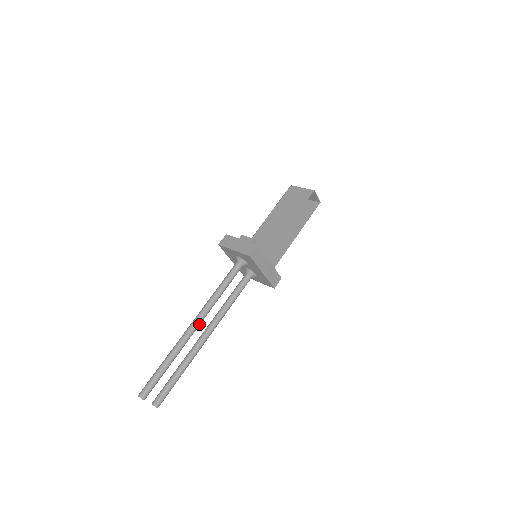
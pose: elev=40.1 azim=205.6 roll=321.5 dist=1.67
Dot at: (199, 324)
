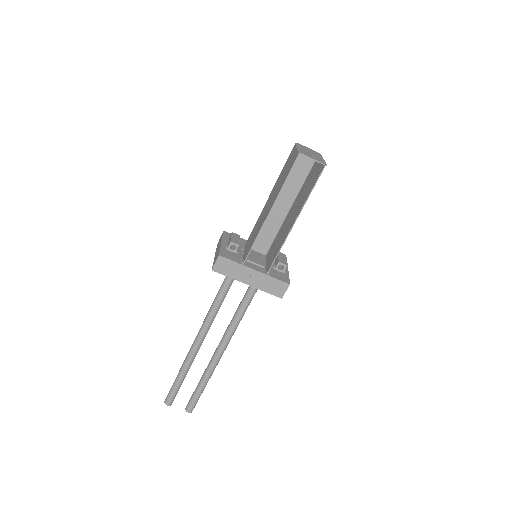
Dot at: (201, 339)
